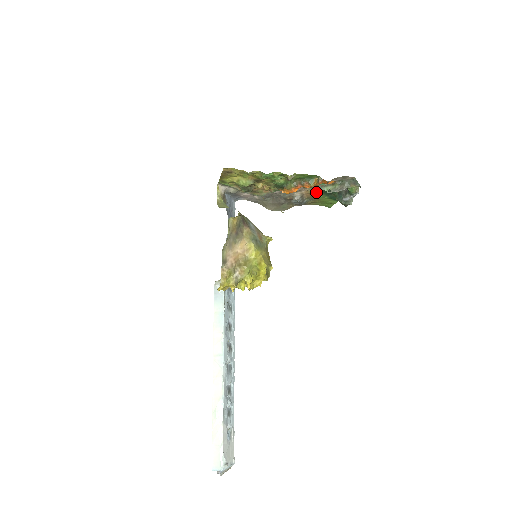
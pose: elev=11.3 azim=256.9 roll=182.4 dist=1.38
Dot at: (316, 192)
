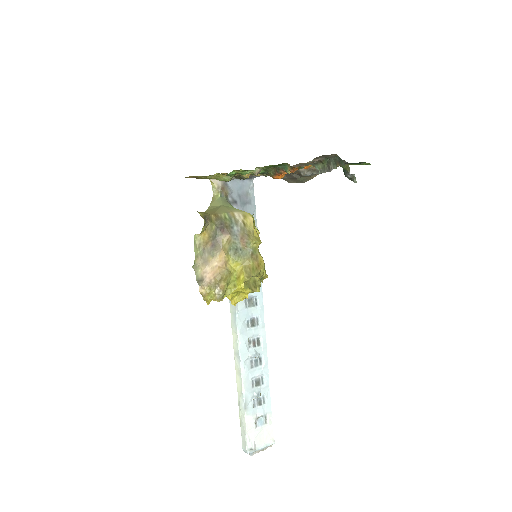
Dot at: occluded
